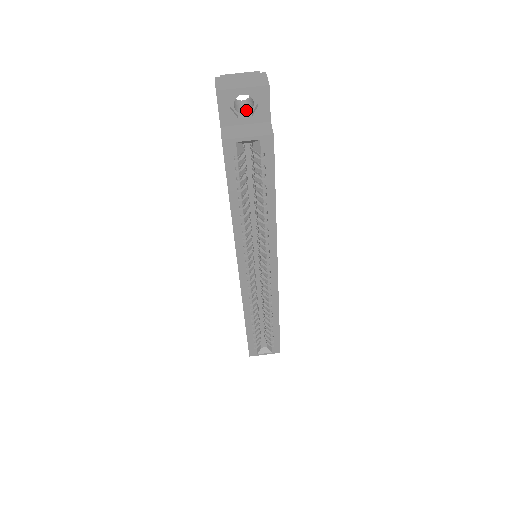
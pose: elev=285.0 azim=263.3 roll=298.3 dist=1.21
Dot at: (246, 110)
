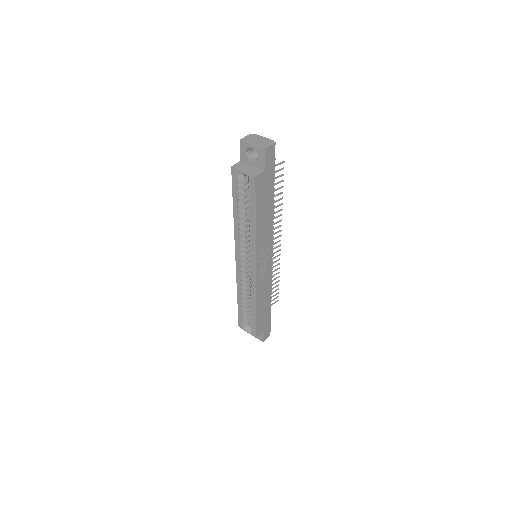
Dot at: (257, 158)
